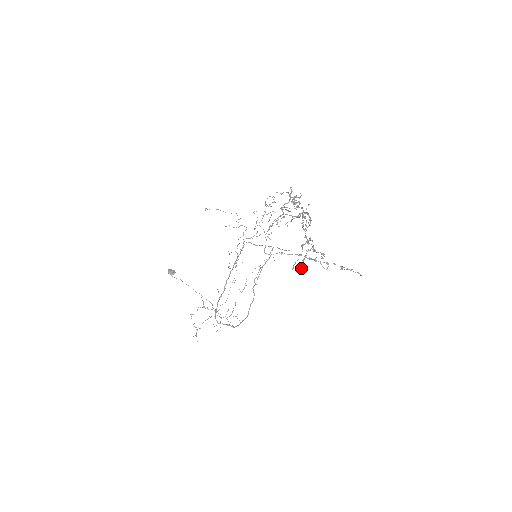
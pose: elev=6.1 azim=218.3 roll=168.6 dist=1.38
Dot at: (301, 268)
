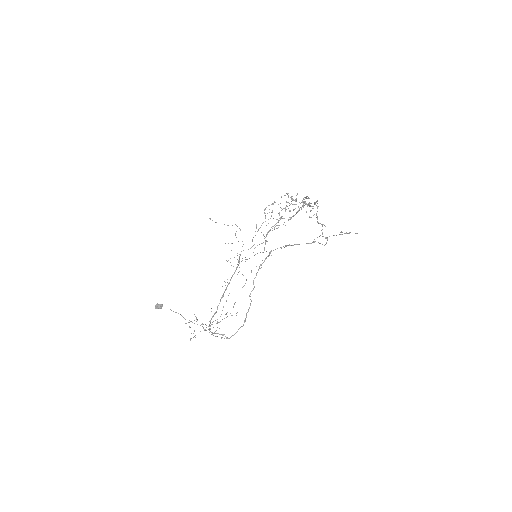
Dot at: occluded
